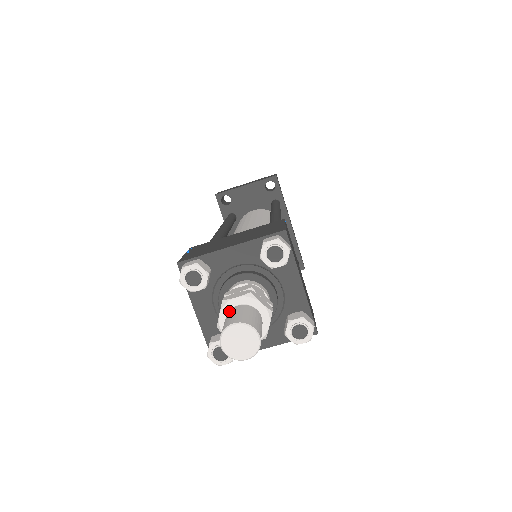
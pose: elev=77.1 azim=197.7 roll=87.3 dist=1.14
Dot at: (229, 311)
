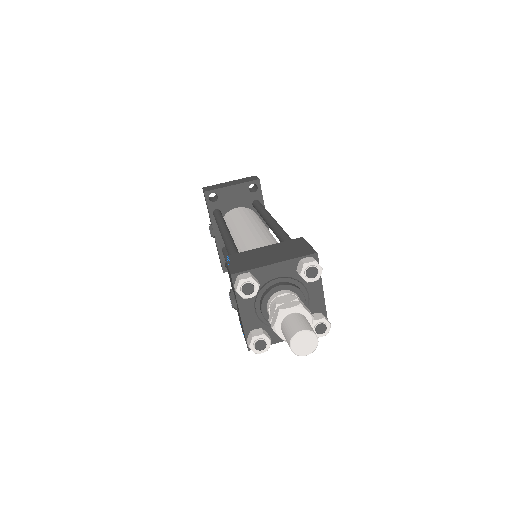
Dot at: (286, 318)
